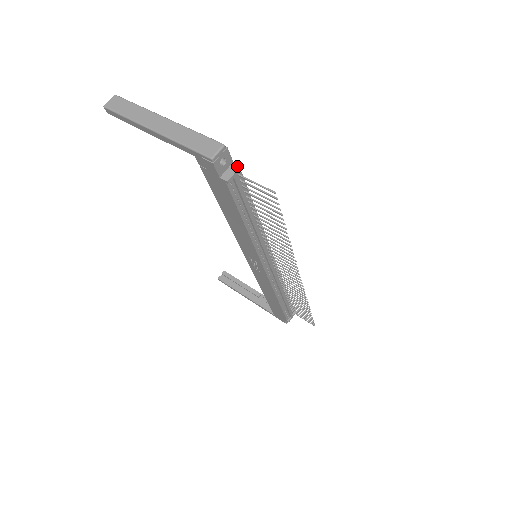
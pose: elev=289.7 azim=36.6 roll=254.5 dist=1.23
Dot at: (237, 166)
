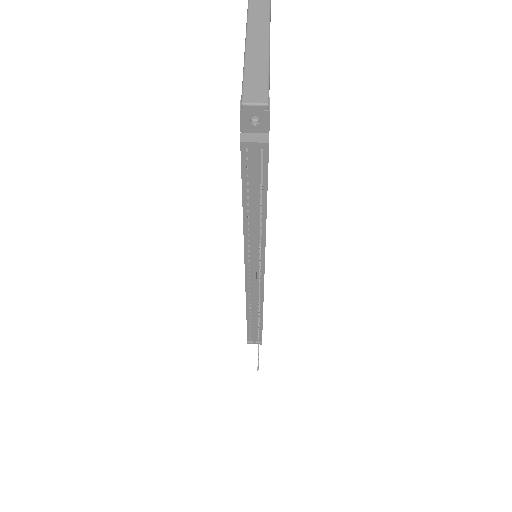
Dot at: (266, 139)
